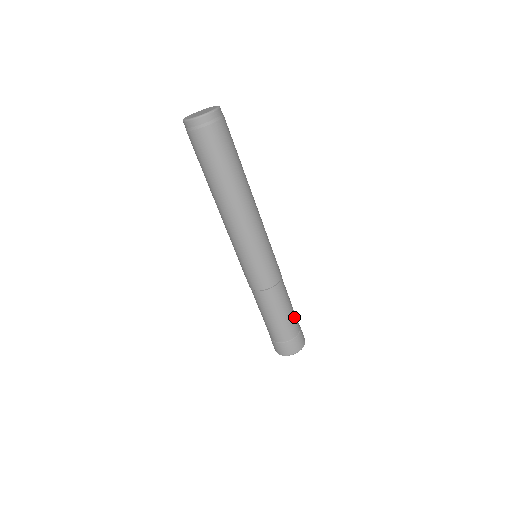
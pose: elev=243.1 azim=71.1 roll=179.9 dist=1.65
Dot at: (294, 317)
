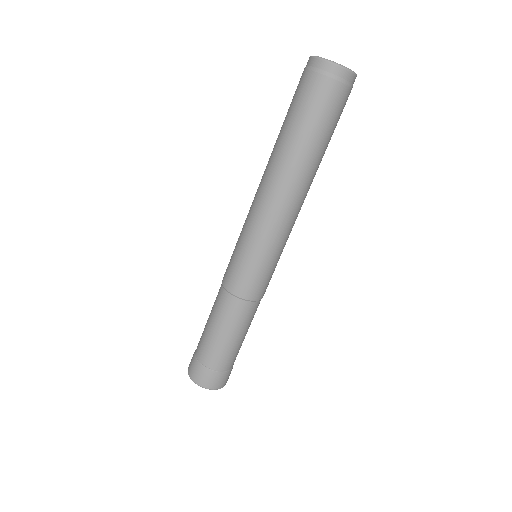
Dot at: occluded
